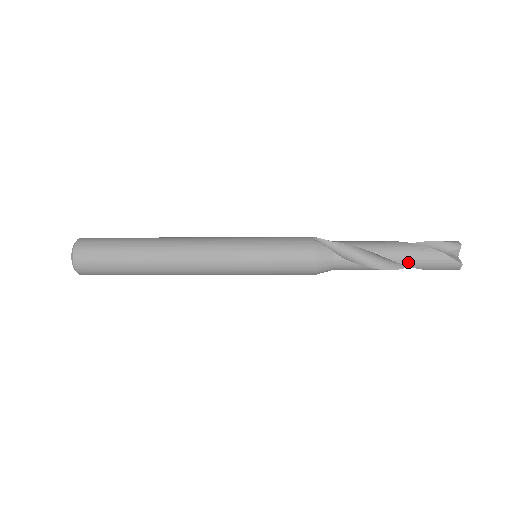
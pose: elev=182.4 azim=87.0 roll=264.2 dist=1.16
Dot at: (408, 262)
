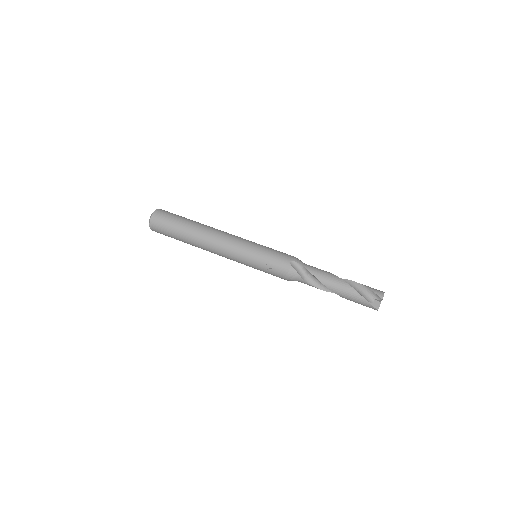
Dot at: (344, 297)
